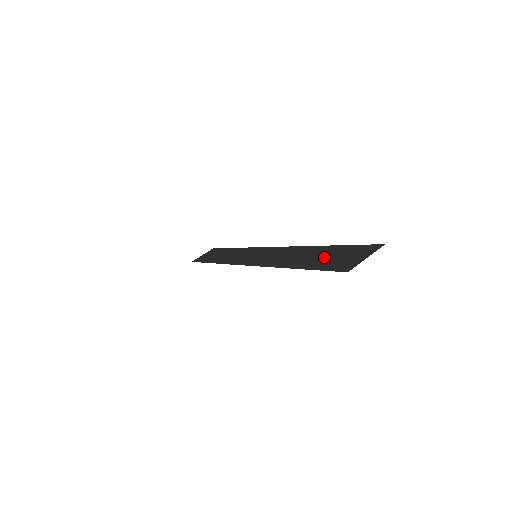
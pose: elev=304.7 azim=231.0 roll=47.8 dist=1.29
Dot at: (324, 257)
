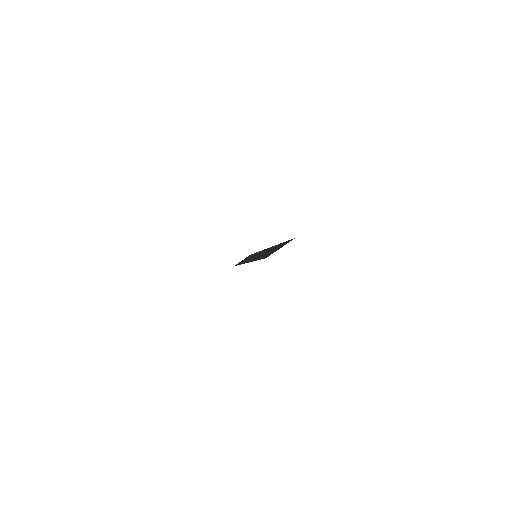
Dot at: (271, 251)
